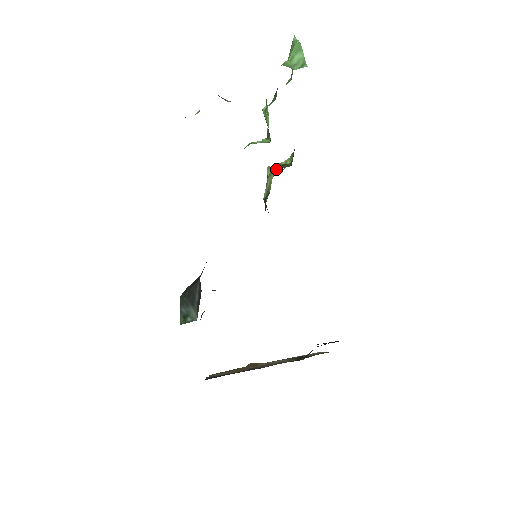
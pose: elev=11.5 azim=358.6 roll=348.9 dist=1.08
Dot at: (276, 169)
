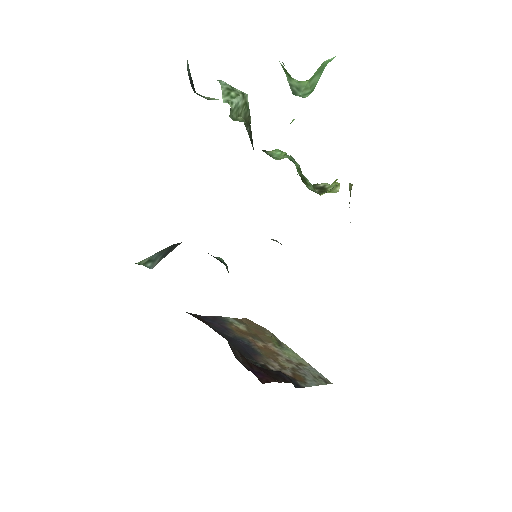
Dot at: (337, 187)
